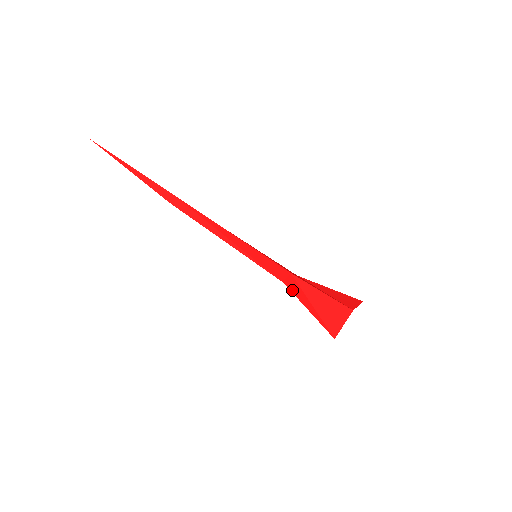
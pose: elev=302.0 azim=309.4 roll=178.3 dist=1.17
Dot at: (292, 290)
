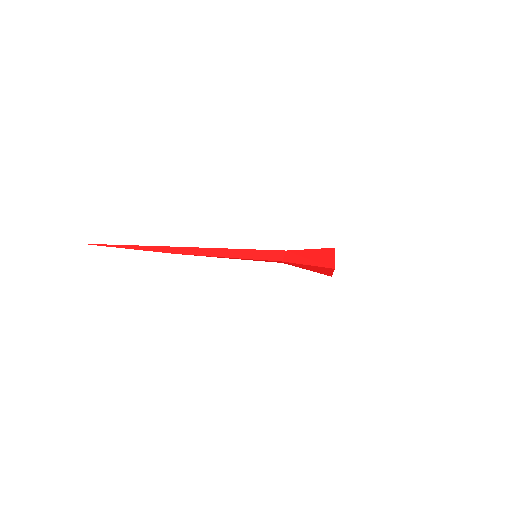
Dot at: (291, 261)
